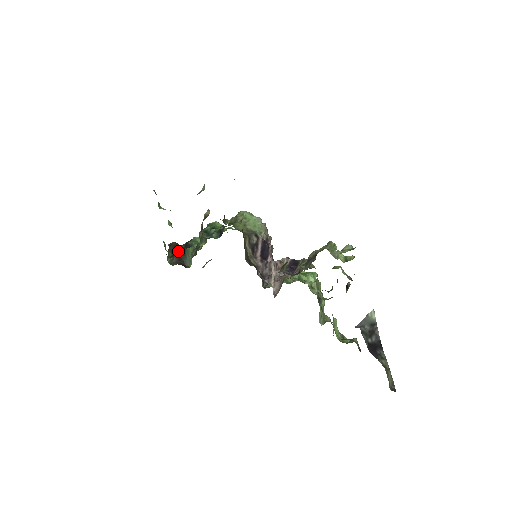
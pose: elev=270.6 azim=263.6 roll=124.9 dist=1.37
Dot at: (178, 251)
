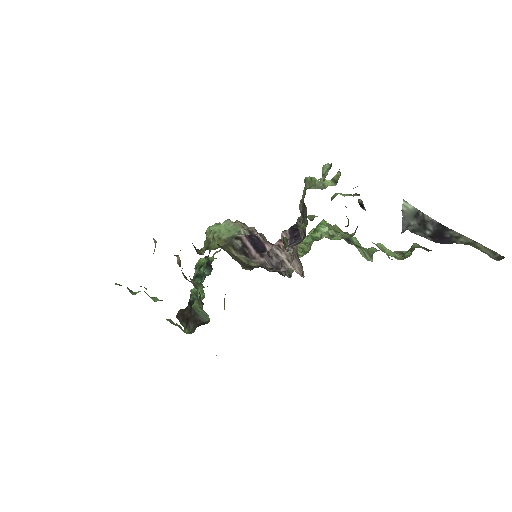
Dot at: (188, 315)
